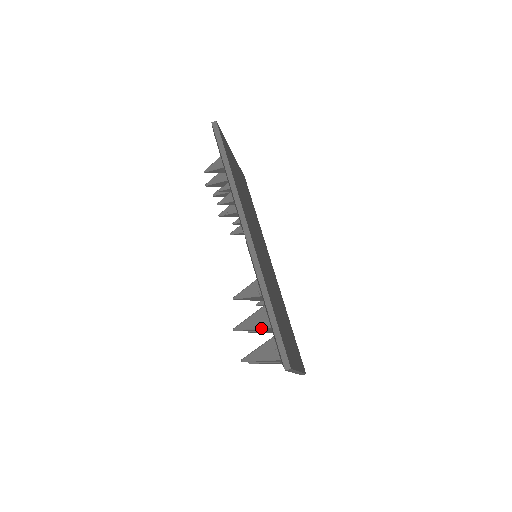
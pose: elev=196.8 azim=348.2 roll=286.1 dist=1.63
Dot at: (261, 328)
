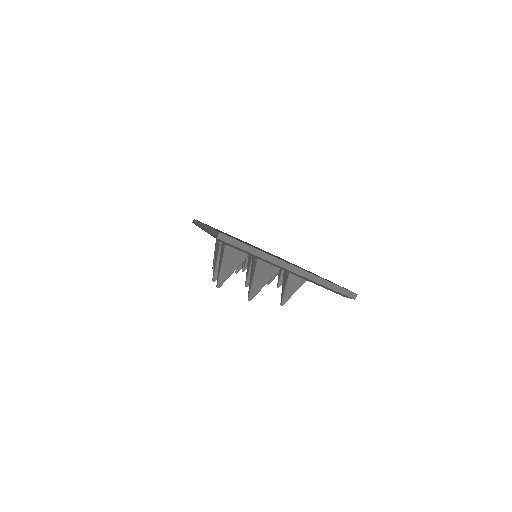
Dot at: (218, 252)
